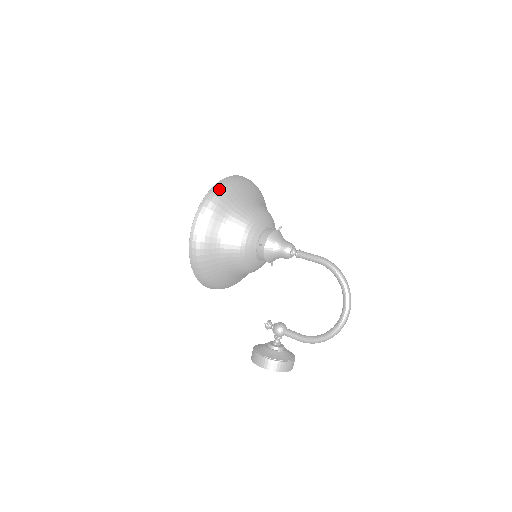
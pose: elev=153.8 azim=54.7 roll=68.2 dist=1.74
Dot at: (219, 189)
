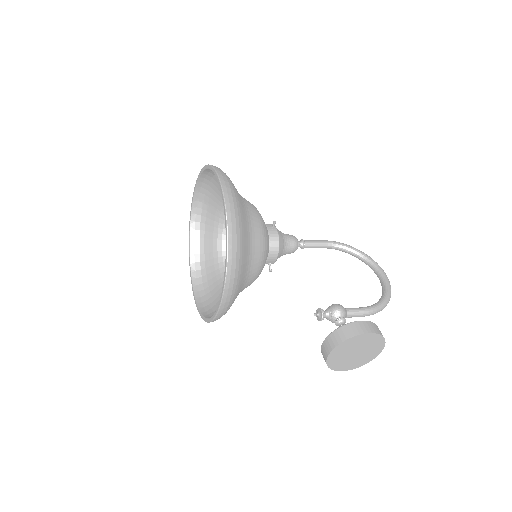
Dot at: occluded
